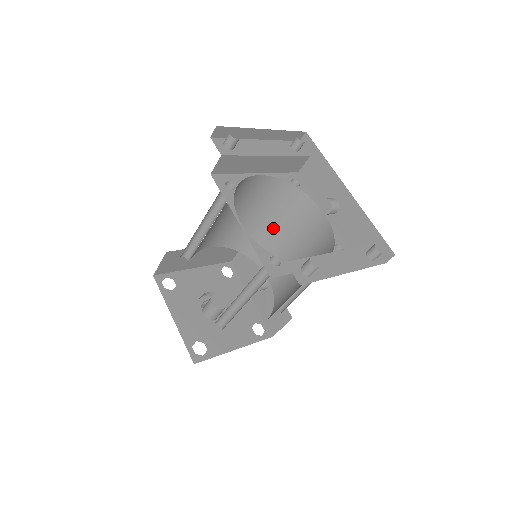
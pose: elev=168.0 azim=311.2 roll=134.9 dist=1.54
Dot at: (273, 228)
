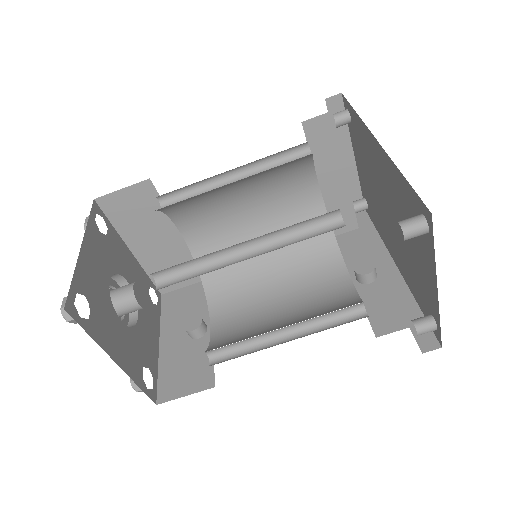
Dot at: (268, 269)
